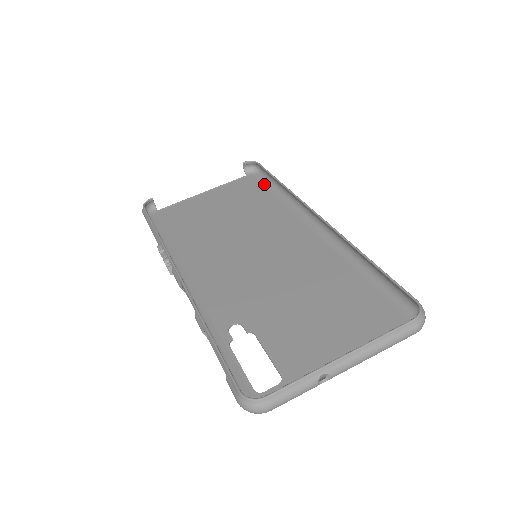
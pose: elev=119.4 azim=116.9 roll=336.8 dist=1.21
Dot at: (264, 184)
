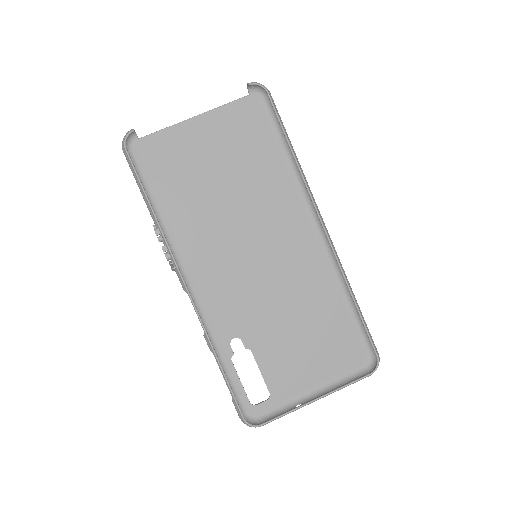
Dot at: (270, 125)
